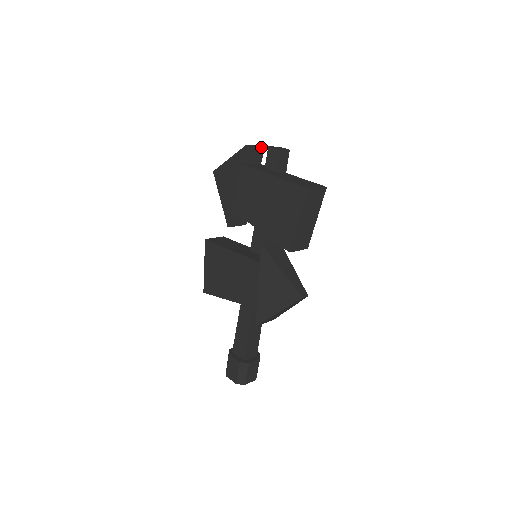
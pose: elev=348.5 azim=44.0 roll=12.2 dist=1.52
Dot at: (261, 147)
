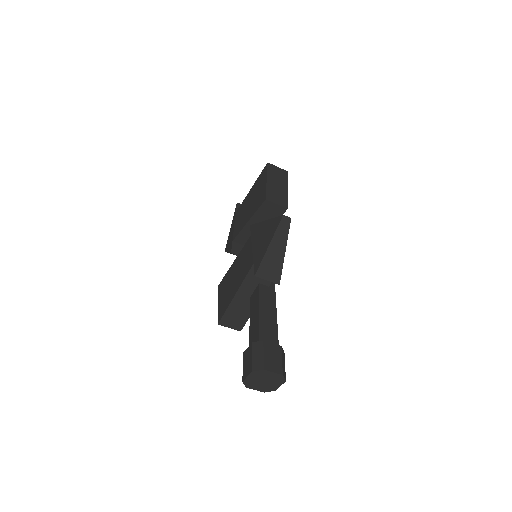
Dot at: occluded
